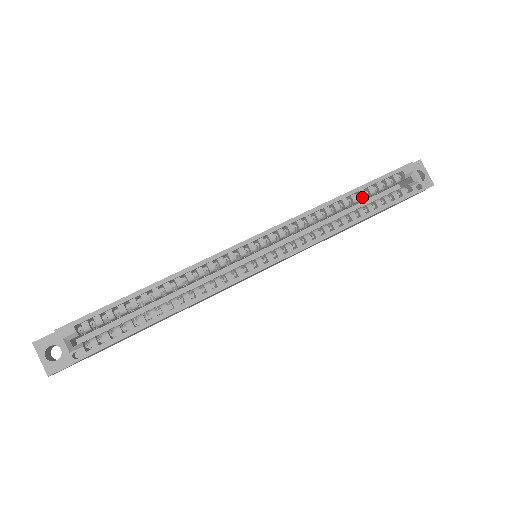
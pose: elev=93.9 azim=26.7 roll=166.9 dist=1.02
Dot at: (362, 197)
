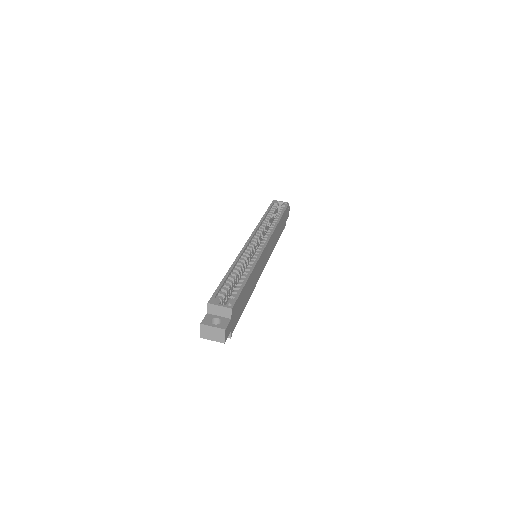
Dot at: (271, 215)
